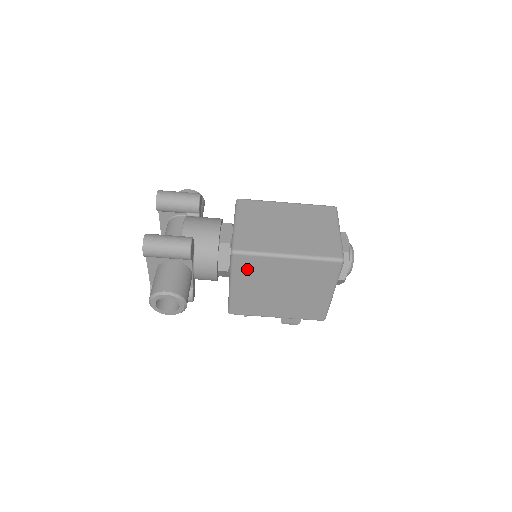
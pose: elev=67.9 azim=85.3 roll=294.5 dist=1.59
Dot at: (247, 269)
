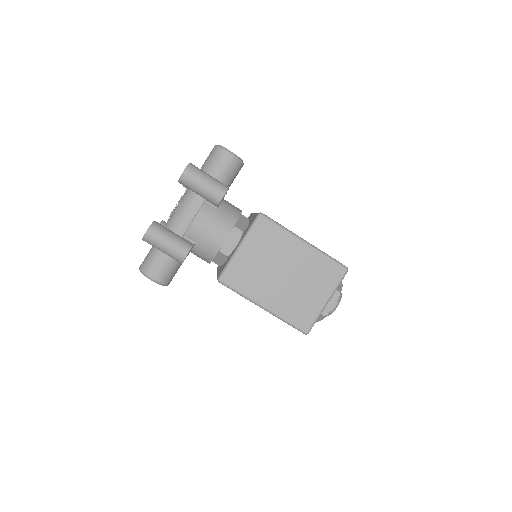
Dot at: occluded
